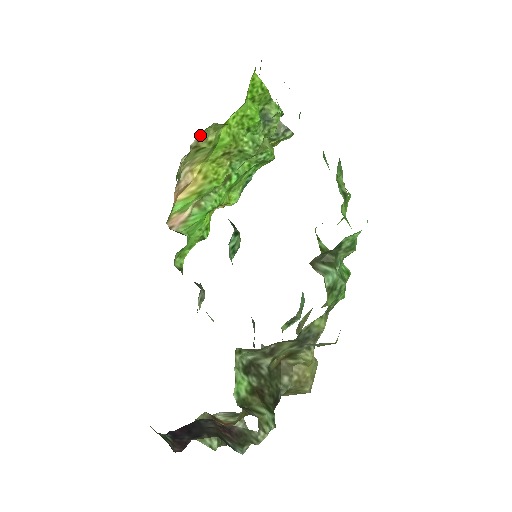
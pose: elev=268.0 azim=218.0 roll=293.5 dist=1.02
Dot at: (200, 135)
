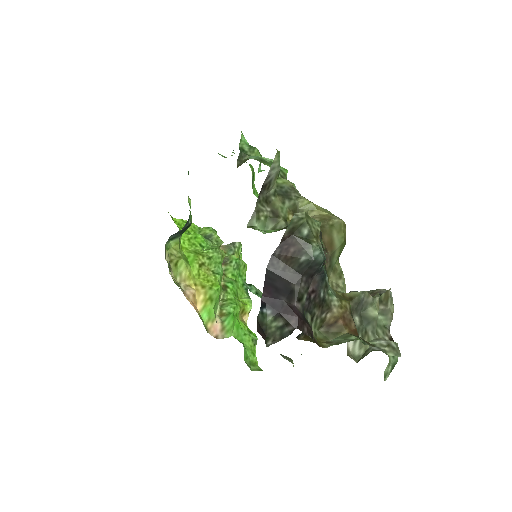
Dot at: (167, 253)
